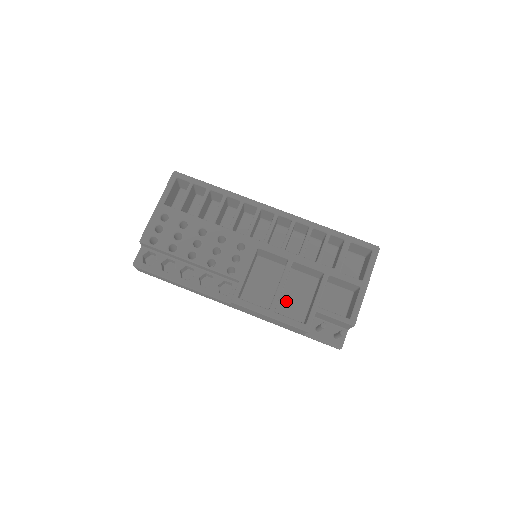
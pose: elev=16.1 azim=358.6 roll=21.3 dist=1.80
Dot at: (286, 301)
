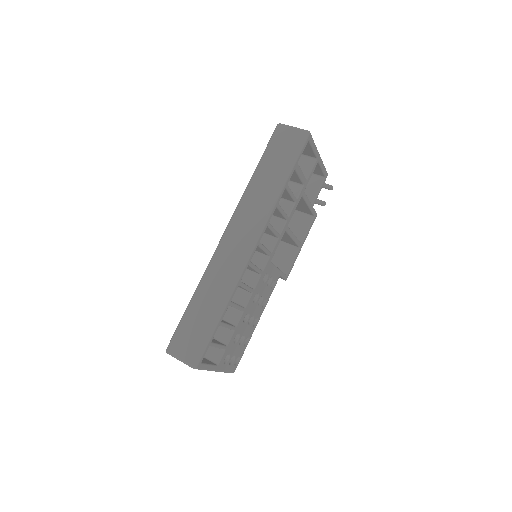
Dot at: occluded
